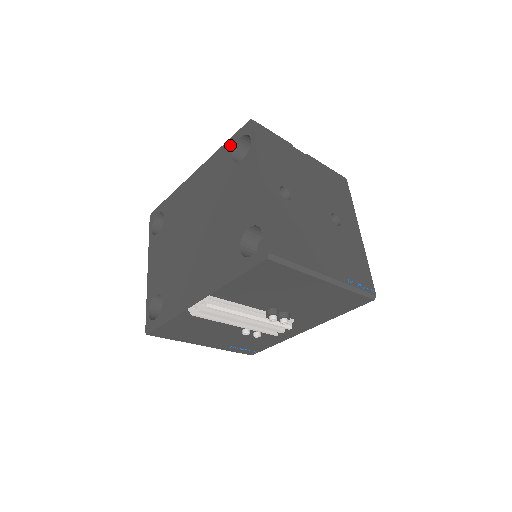
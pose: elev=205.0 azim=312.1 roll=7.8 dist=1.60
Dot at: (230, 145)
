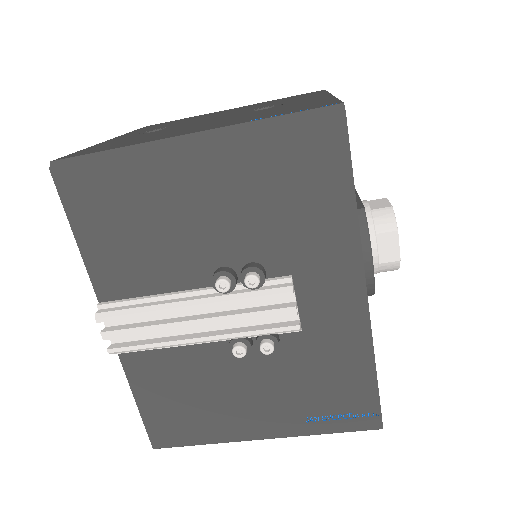
Dot at: occluded
